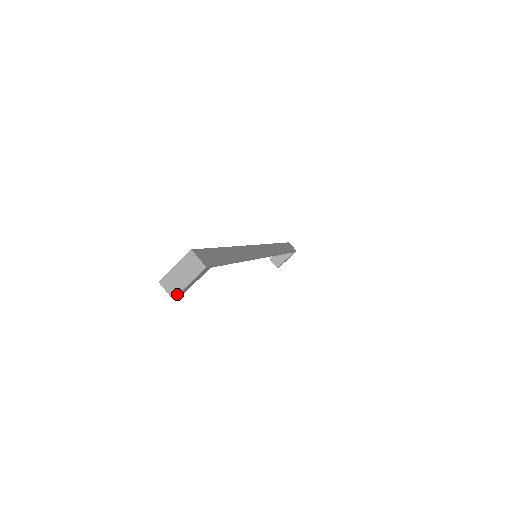
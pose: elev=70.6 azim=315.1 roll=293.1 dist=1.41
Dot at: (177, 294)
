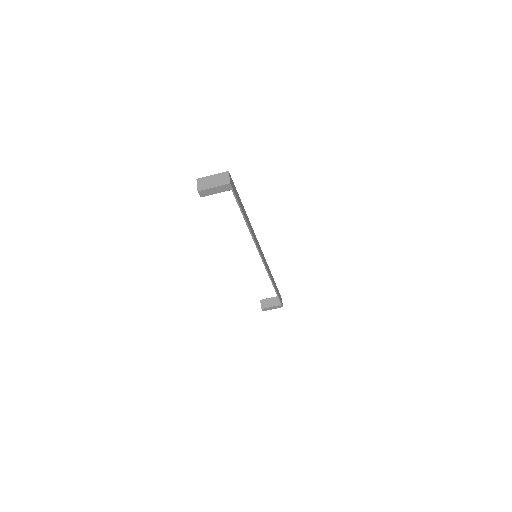
Dot at: (202, 189)
